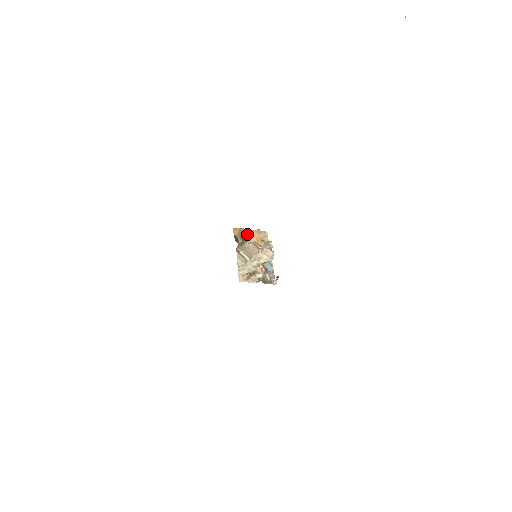
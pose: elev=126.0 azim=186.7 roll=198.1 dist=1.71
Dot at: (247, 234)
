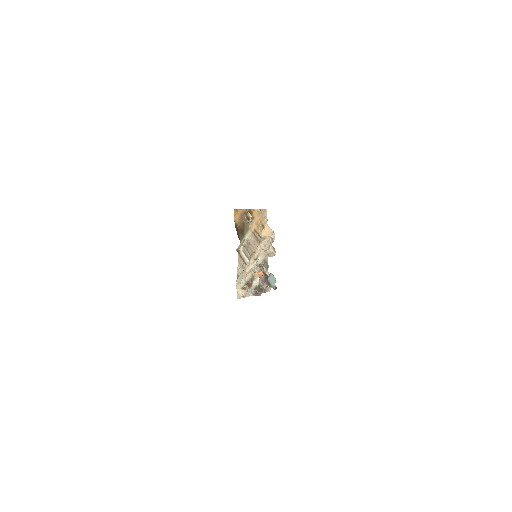
Dot at: (249, 220)
